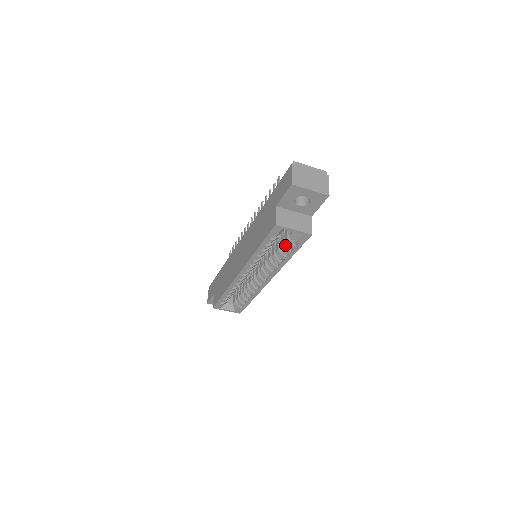
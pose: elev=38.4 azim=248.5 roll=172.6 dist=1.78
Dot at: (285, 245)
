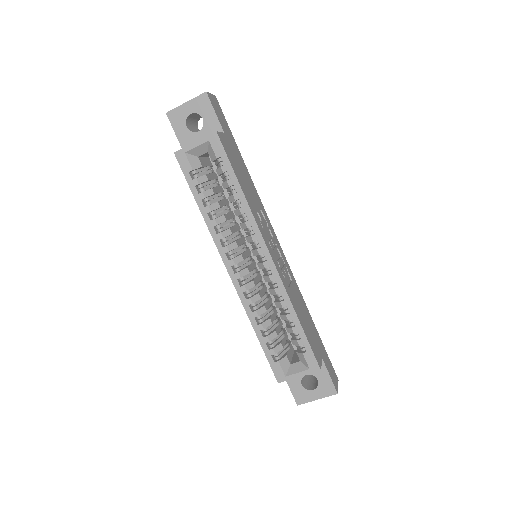
Dot at: (224, 182)
